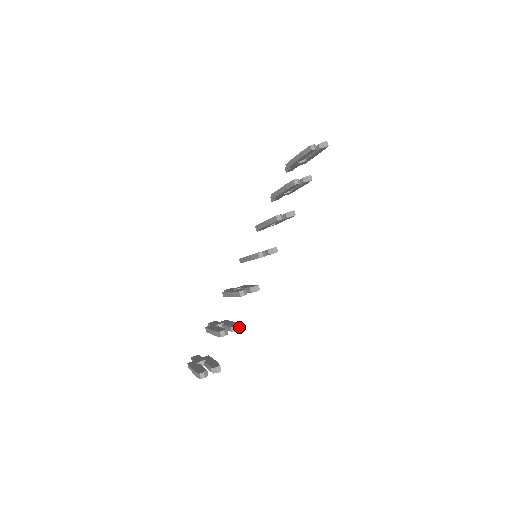
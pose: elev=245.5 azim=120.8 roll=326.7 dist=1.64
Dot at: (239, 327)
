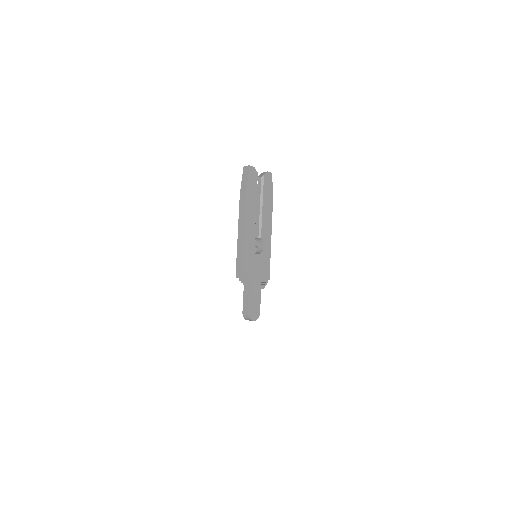
Dot at: occluded
